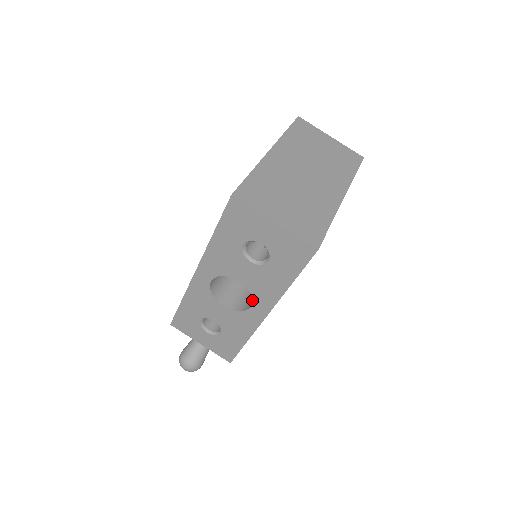
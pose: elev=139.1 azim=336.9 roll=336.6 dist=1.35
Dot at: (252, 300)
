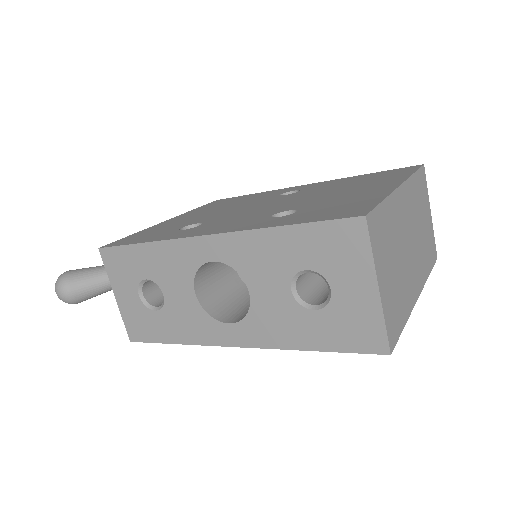
Dot at: (240, 320)
